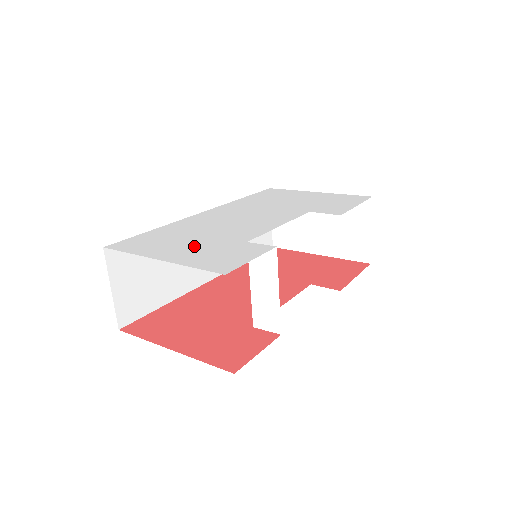
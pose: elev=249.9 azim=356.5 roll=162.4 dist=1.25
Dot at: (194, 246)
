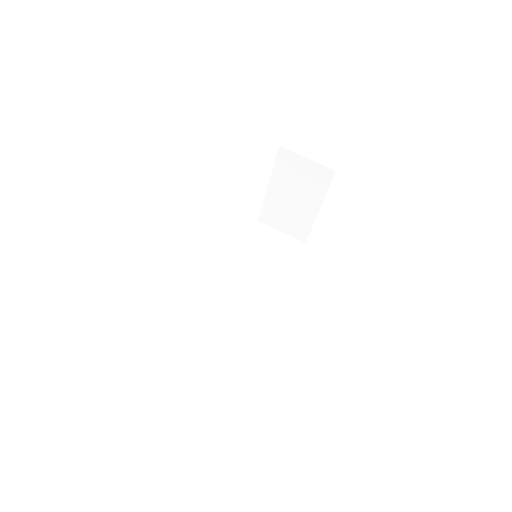
Dot at: occluded
